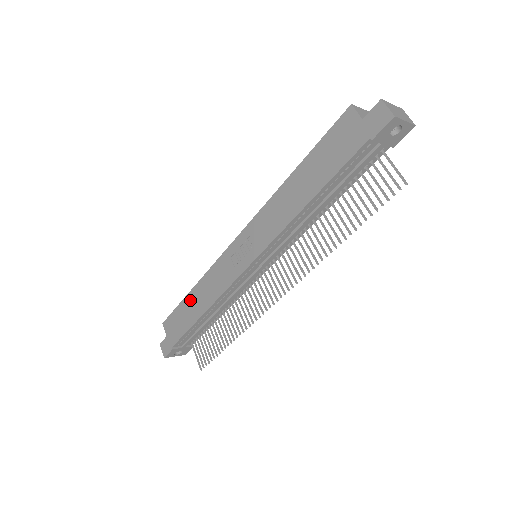
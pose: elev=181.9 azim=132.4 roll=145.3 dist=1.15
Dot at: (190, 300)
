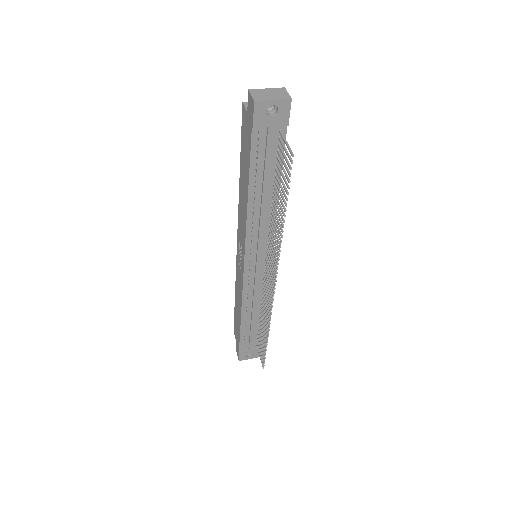
Dot at: (236, 306)
